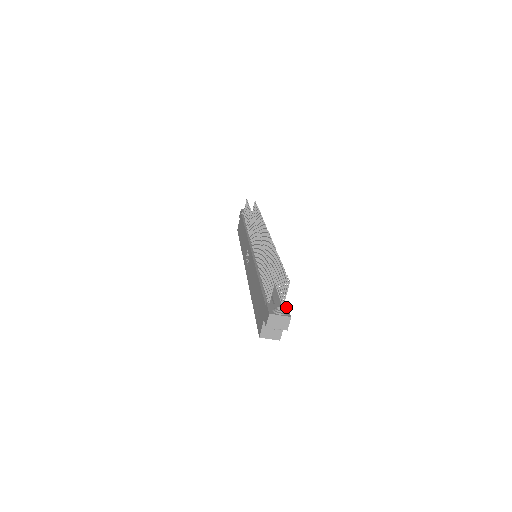
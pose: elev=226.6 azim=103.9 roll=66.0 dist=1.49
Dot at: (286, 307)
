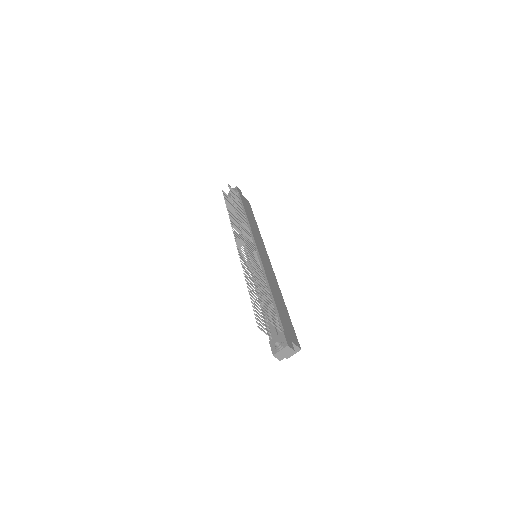
Dot at: (282, 334)
